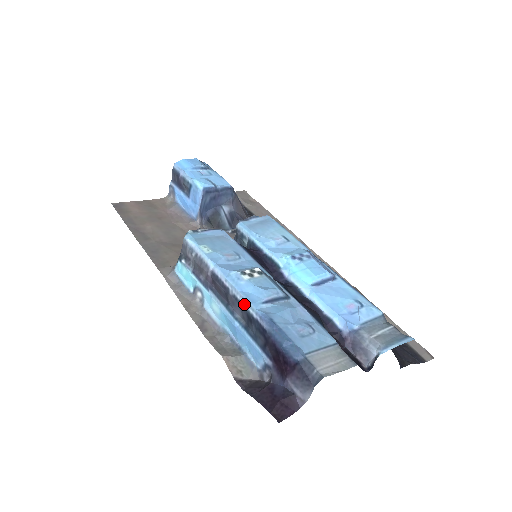
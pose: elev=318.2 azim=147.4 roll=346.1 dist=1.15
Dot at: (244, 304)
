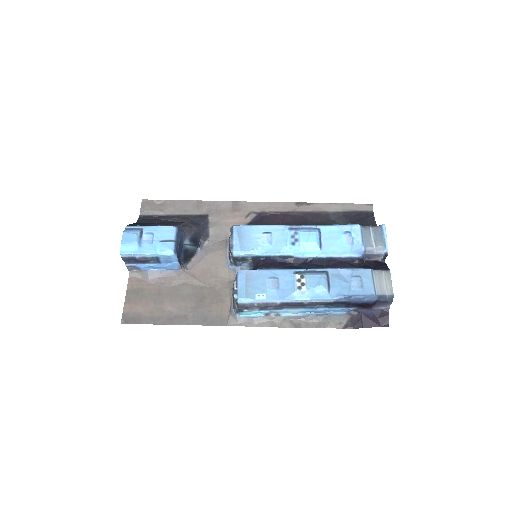
Dot at: (321, 302)
